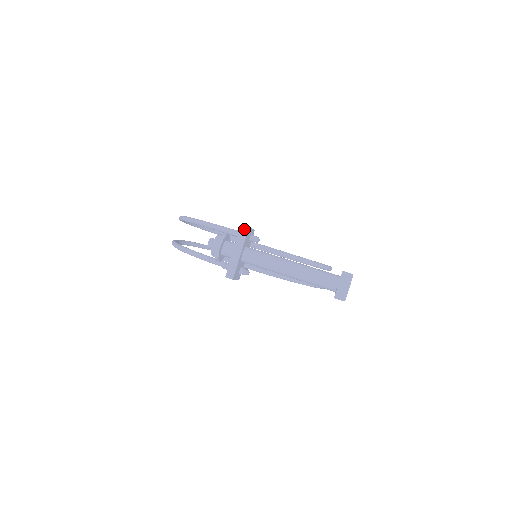
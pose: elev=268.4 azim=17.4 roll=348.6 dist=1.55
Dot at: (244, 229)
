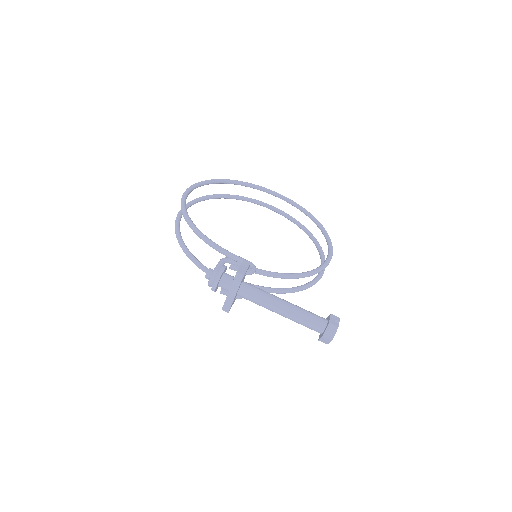
Dot at: (239, 277)
